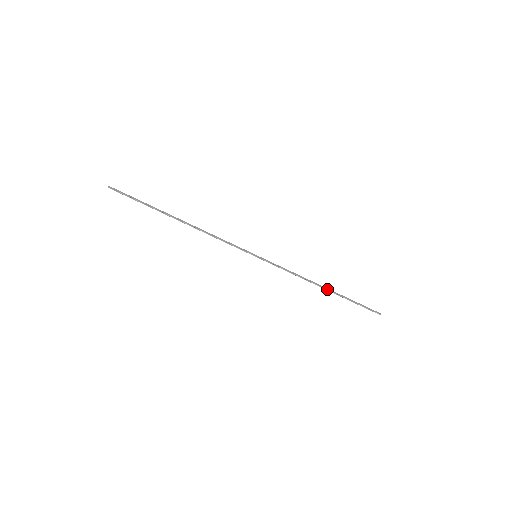
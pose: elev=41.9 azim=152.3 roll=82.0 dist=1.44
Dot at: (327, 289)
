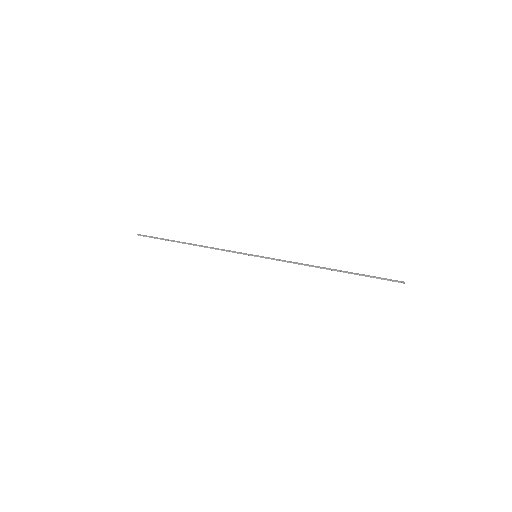
Dot at: (333, 270)
